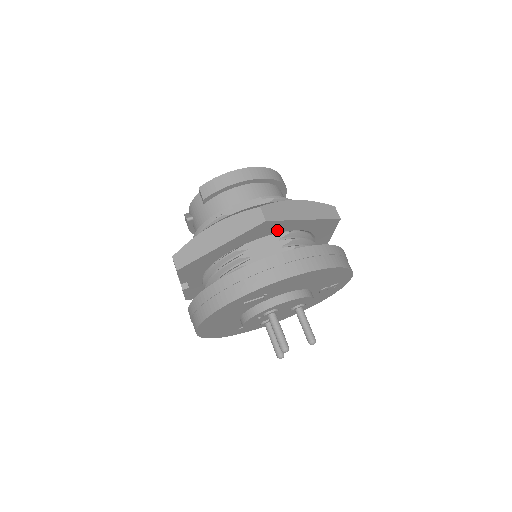
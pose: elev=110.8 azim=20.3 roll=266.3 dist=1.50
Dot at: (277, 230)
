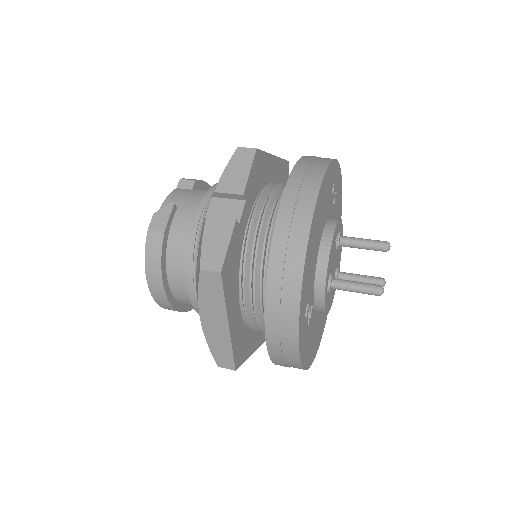
Dot at: occluded
